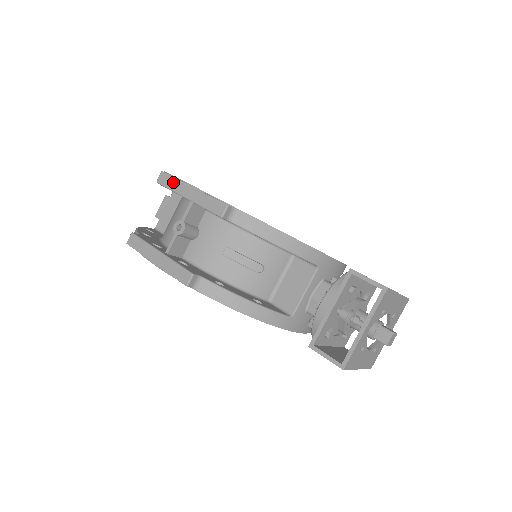
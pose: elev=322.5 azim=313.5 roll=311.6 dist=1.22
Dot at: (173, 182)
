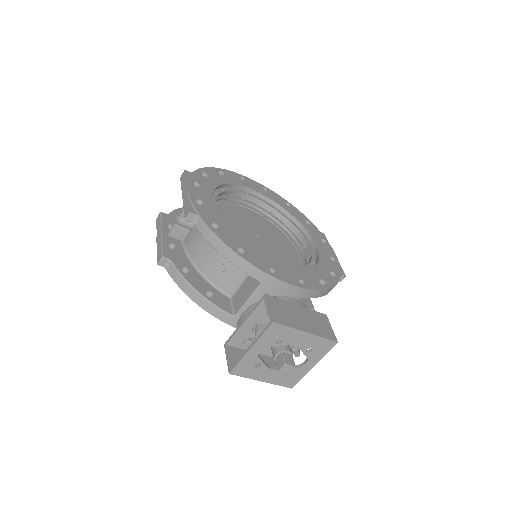
Dot at: (184, 181)
